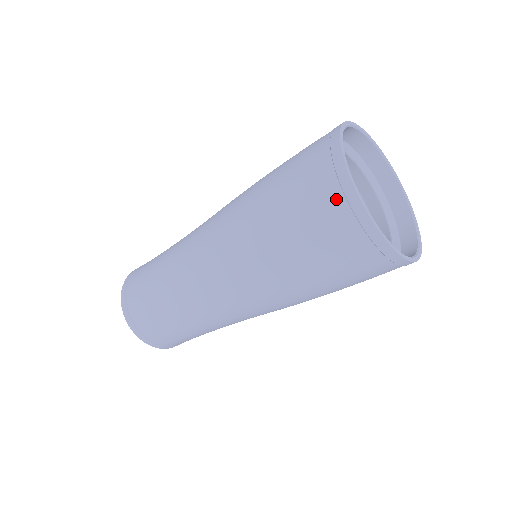
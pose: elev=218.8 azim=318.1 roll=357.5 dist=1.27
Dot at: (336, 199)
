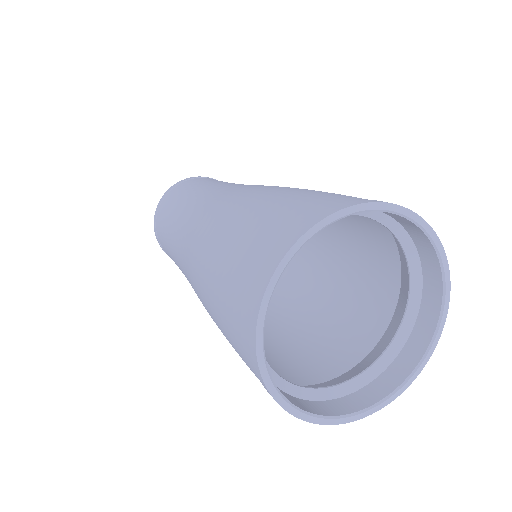
Dot at: (246, 349)
